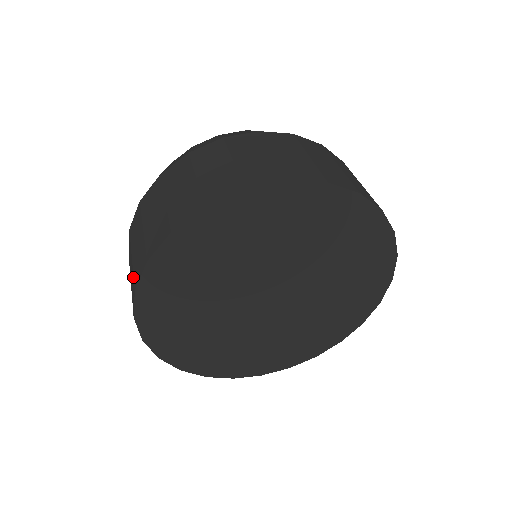
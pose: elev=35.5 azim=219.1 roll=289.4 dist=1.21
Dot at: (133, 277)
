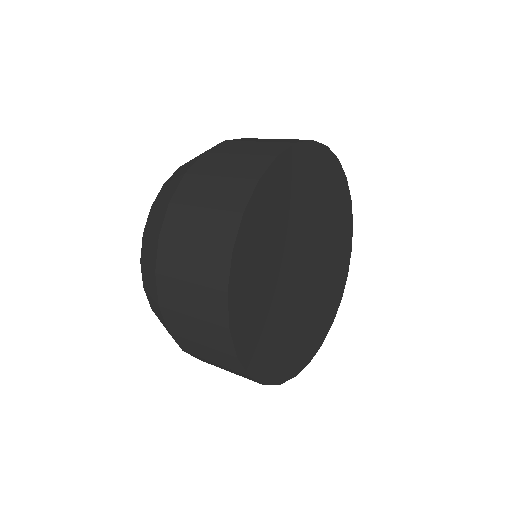
Dot at: (242, 179)
